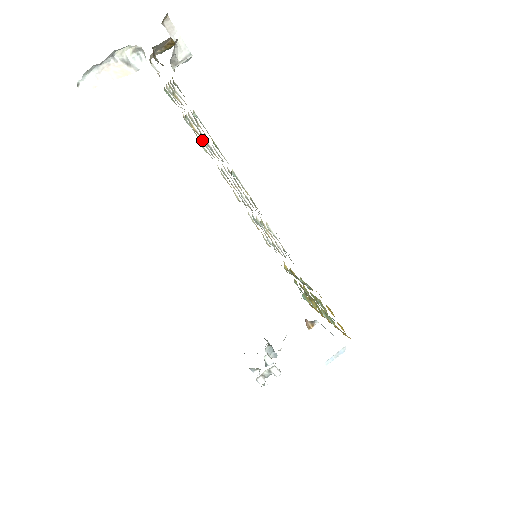
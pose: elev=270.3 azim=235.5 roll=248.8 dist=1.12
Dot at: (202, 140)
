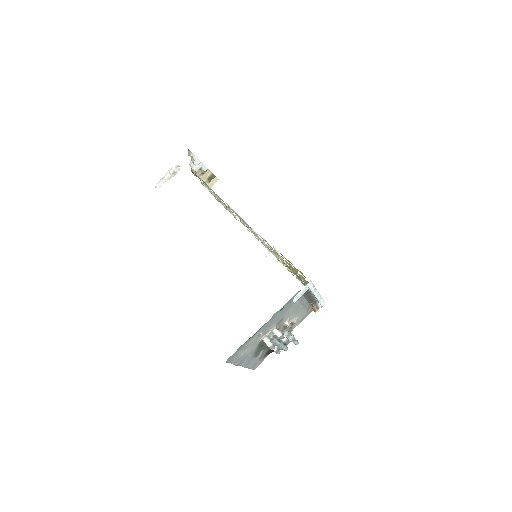
Dot at: (230, 211)
